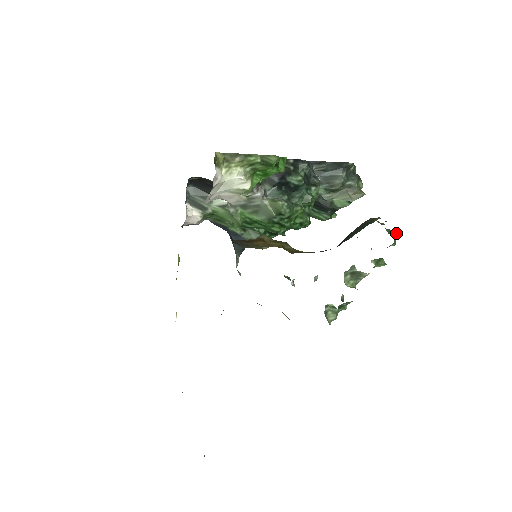
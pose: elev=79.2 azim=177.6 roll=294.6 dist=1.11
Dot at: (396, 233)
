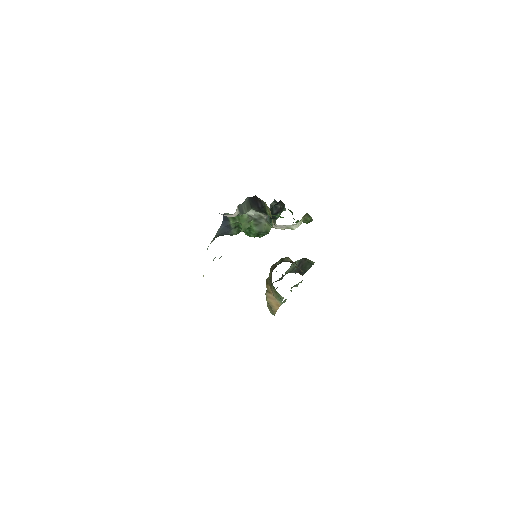
Dot at: occluded
